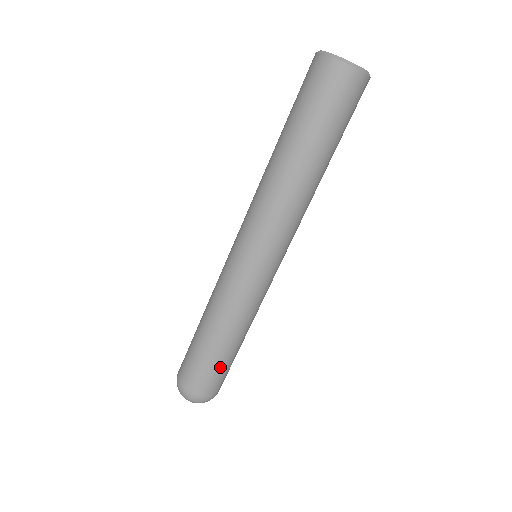
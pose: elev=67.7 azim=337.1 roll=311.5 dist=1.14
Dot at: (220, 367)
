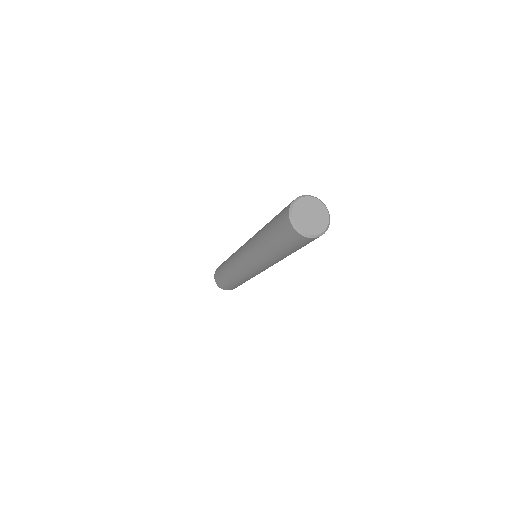
Dot at: (228, 284)
